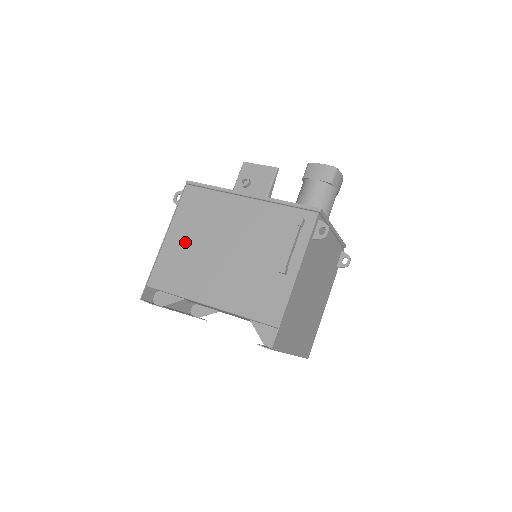
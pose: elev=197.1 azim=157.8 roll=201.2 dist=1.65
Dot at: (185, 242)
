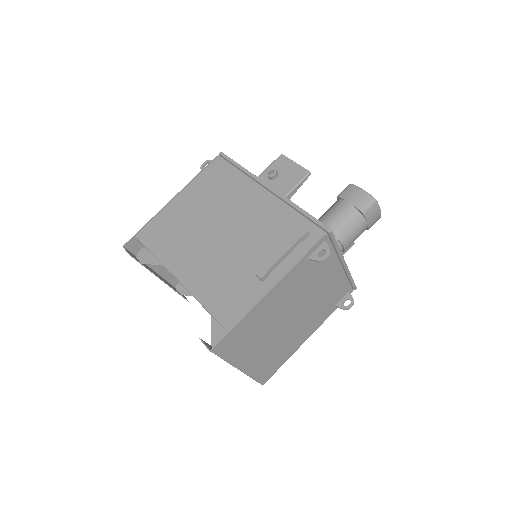
Dot at: (189, 209)
